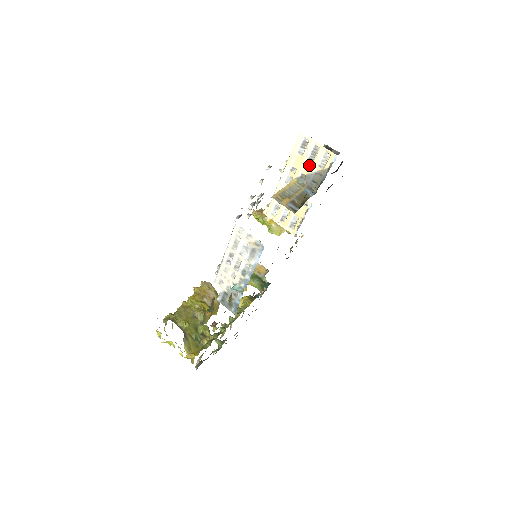
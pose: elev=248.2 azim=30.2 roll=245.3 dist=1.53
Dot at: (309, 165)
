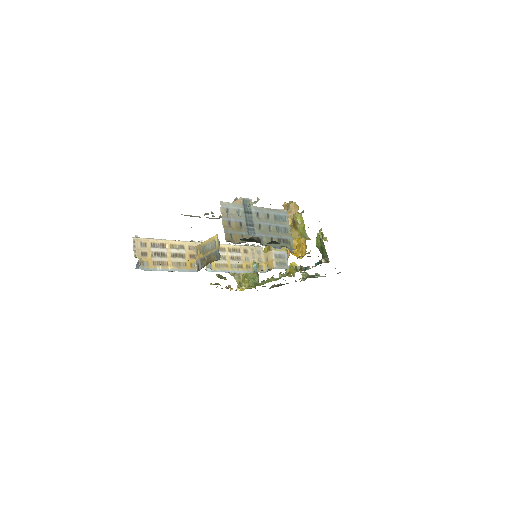
Dot at: occluded
